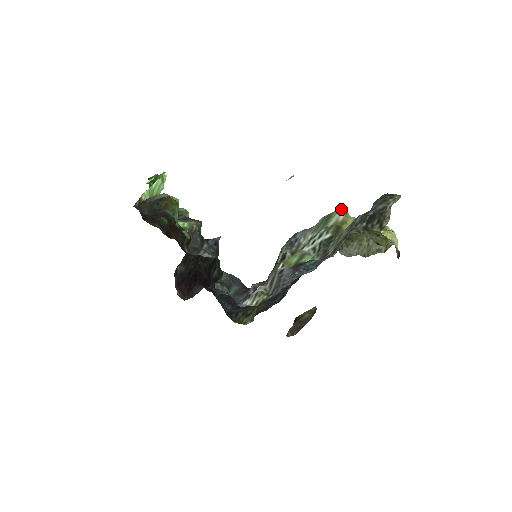
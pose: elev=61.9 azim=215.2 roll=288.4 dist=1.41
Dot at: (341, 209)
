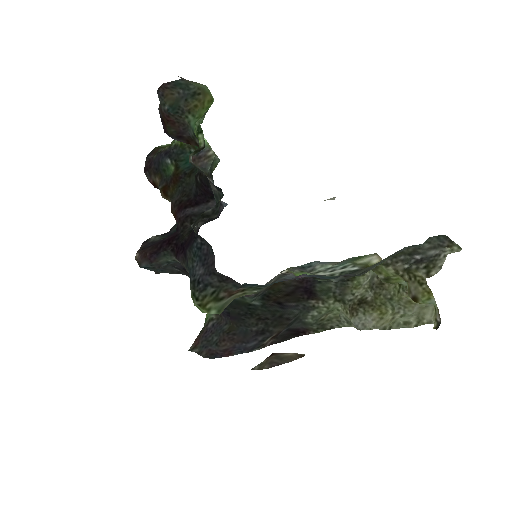
Dot at: (377, 254)
